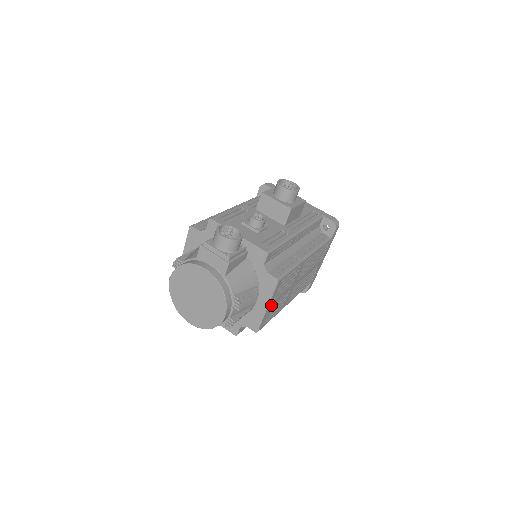
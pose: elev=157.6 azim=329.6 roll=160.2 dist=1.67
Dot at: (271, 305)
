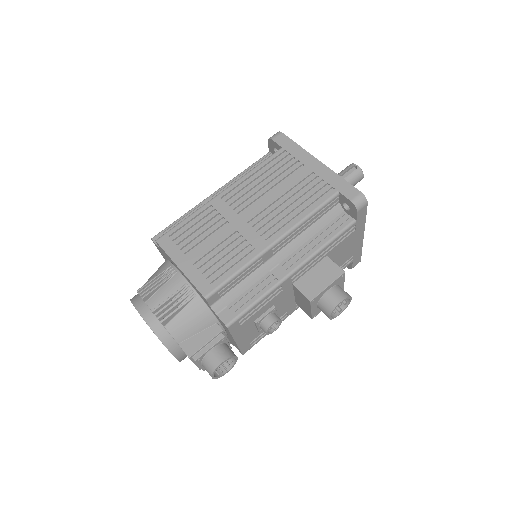
Dot at: occluded
